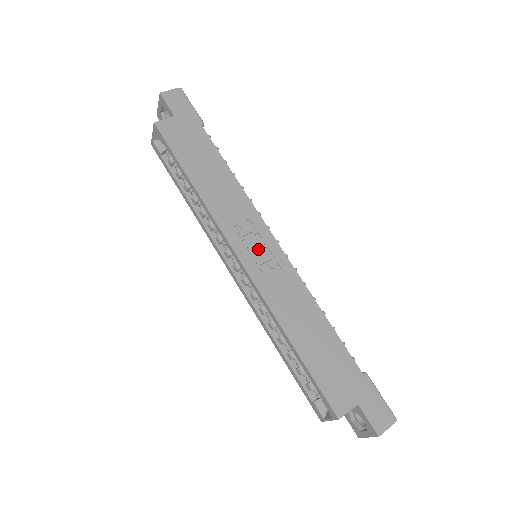
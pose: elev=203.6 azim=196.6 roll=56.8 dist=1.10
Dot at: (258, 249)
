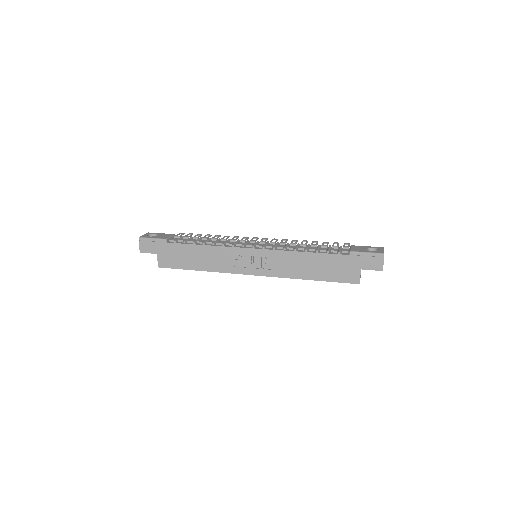
Dot at: (252, 262)
